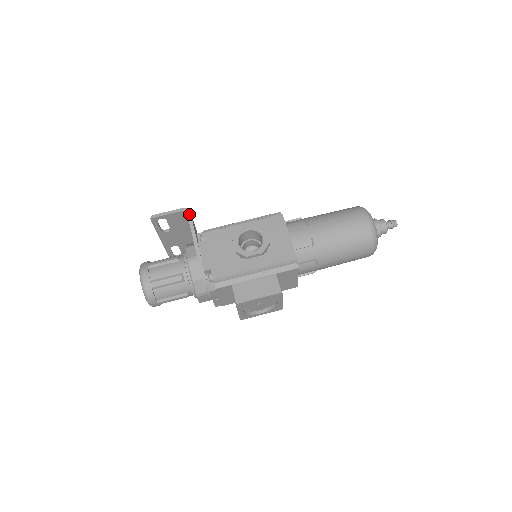
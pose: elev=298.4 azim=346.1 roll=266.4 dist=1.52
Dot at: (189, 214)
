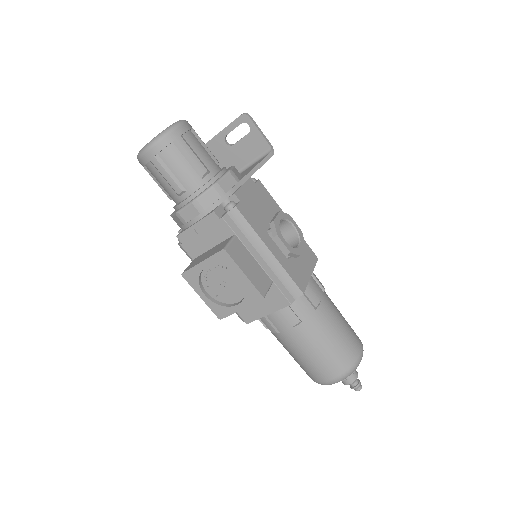
Dot at: (271, 155)
